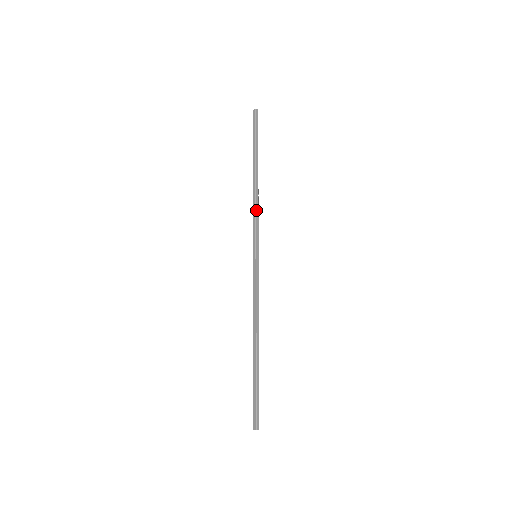
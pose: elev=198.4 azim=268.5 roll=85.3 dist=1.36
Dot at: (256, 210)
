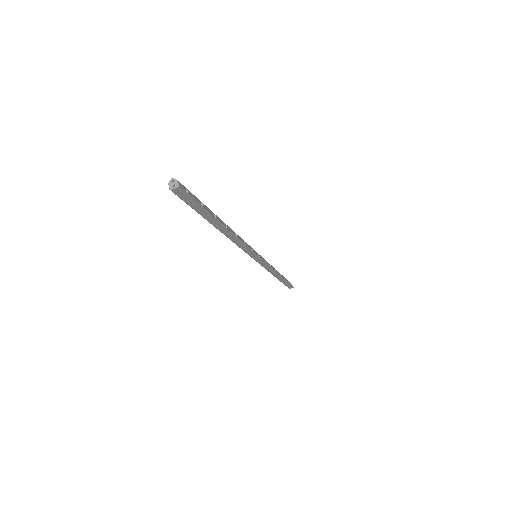
Dot at: occluded
